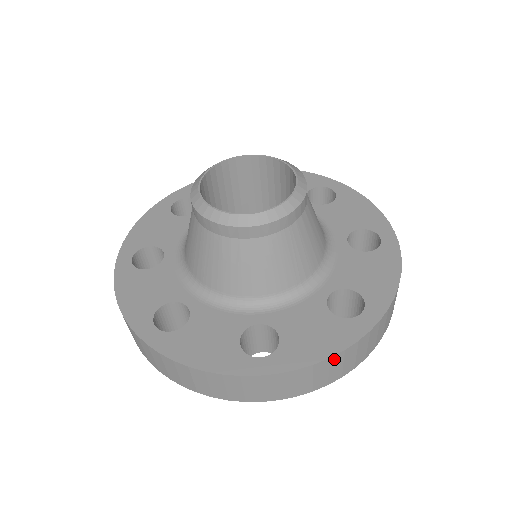
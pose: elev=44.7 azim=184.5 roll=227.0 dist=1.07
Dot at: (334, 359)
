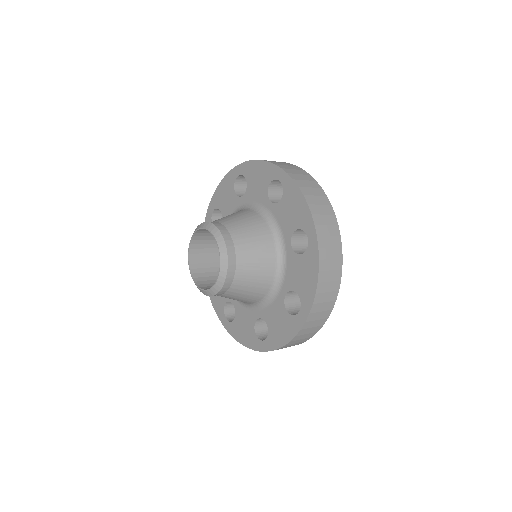
Dot at: occluded
